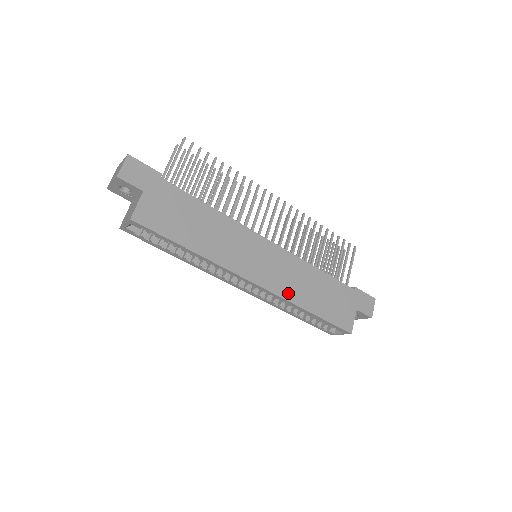
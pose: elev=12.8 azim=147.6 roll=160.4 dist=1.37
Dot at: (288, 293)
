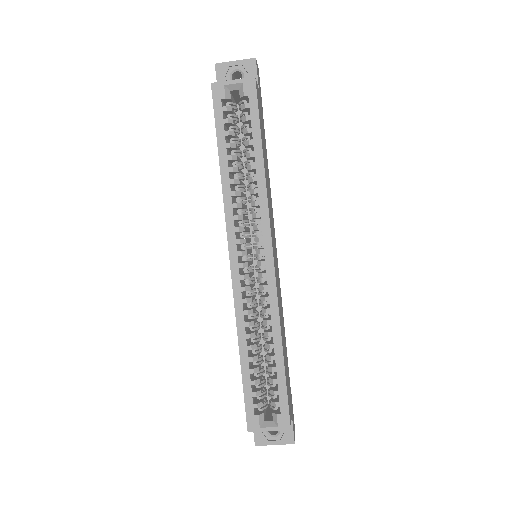
Dot at: (279, 306)
